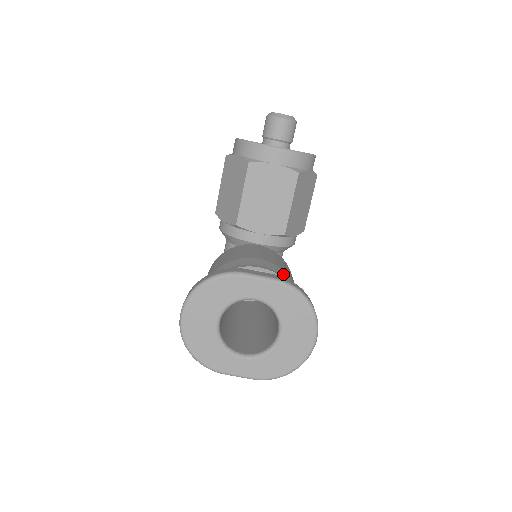
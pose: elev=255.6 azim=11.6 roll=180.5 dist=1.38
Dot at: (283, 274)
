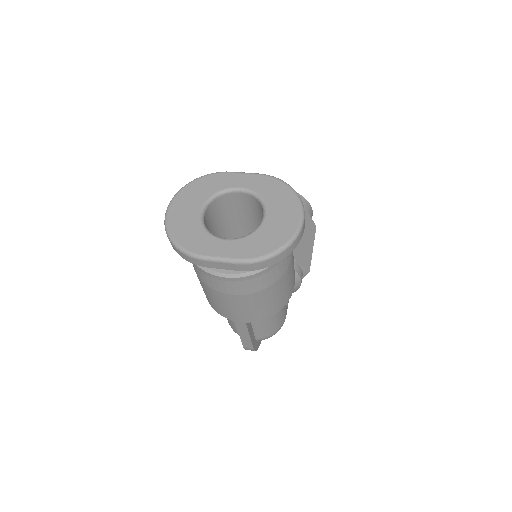
Dot at: occluded
